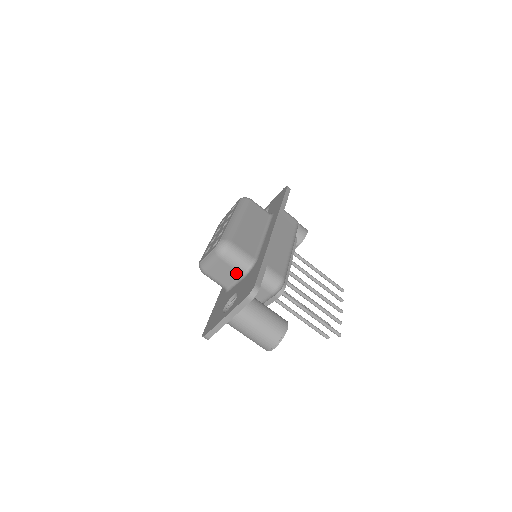
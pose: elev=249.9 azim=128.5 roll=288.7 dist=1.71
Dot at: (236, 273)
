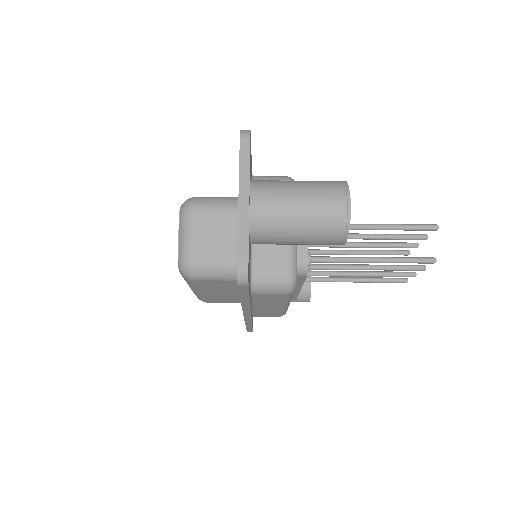
Dot at: (228, 218)
